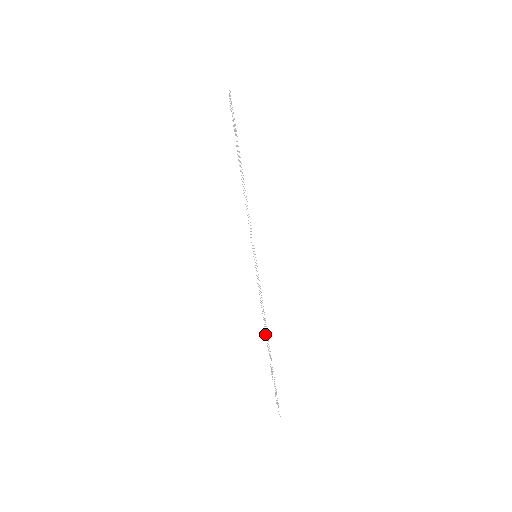
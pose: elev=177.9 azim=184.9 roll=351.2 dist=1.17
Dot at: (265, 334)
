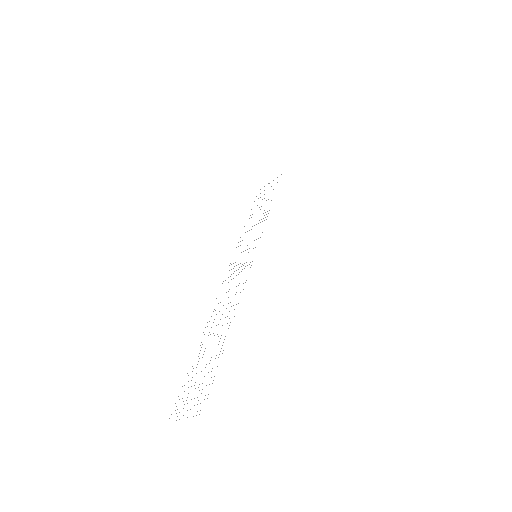
Dot at: occluded
